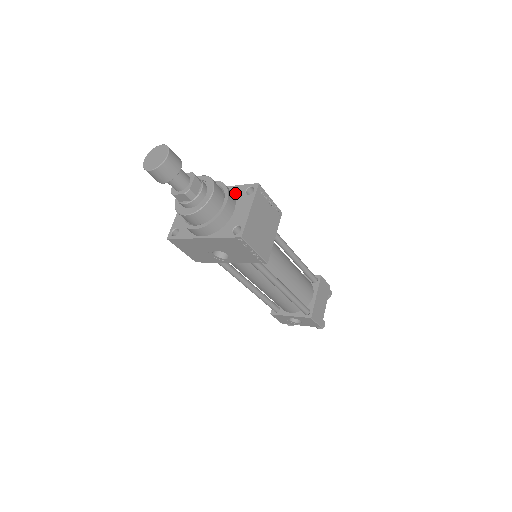
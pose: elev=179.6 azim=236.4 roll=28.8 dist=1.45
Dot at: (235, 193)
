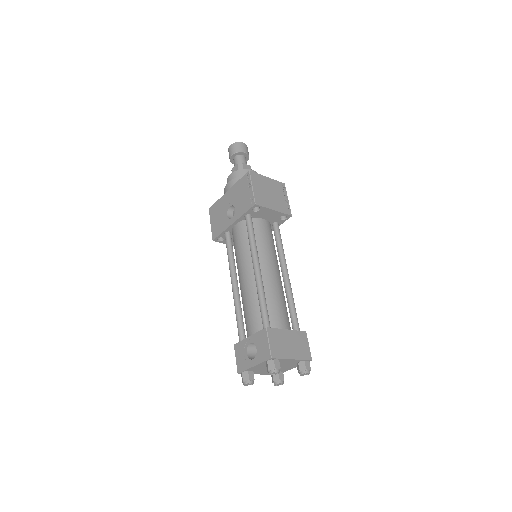
Dot at: occluded
